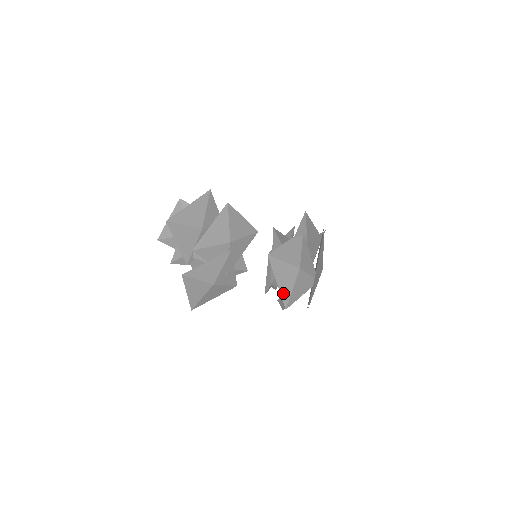
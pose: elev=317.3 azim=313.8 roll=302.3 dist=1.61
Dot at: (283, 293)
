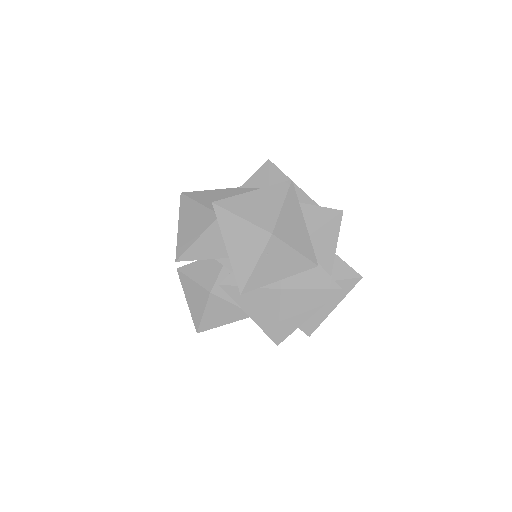
Dot at: (182, 240)
